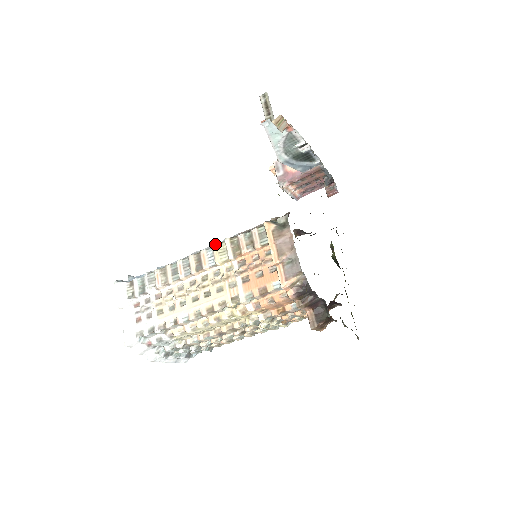
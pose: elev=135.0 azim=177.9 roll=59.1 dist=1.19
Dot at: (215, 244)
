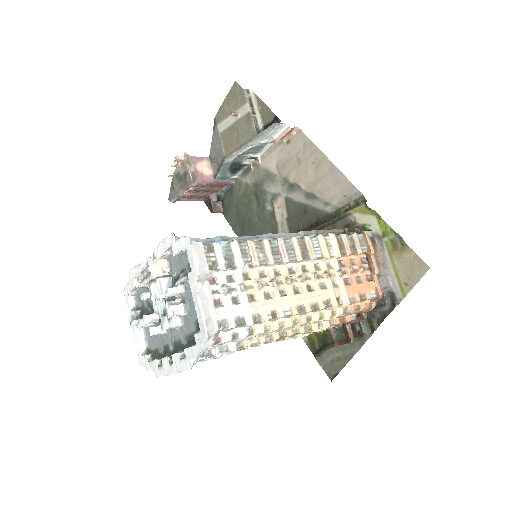
Dot at: (321, 235)
